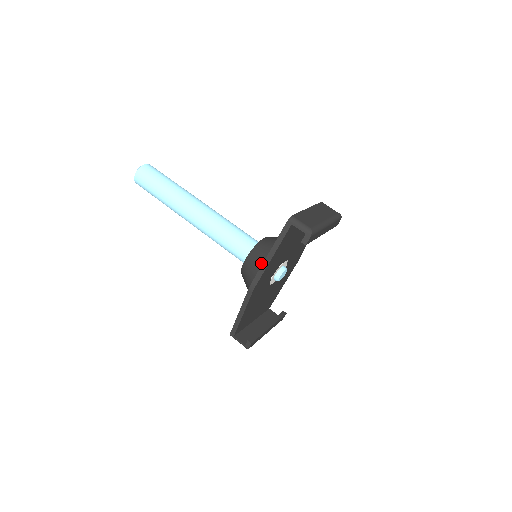
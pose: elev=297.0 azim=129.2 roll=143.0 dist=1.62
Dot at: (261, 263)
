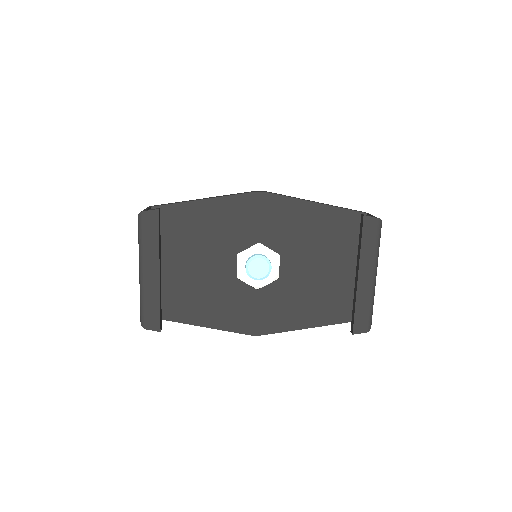
Dot at: occluded
